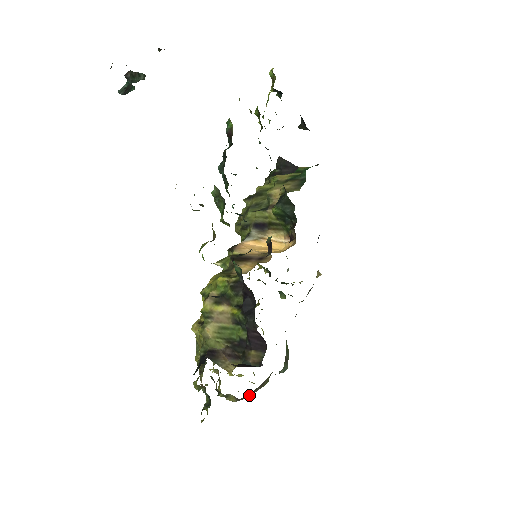
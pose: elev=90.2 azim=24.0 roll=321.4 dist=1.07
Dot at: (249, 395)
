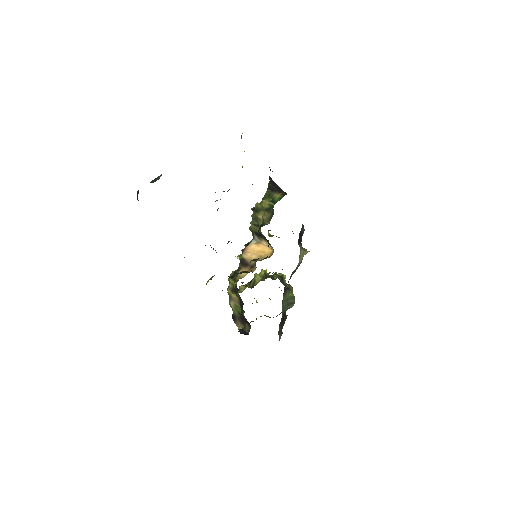
Dot at: occluded
